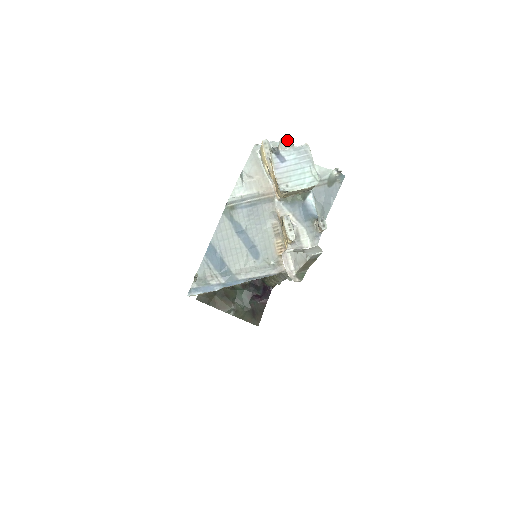
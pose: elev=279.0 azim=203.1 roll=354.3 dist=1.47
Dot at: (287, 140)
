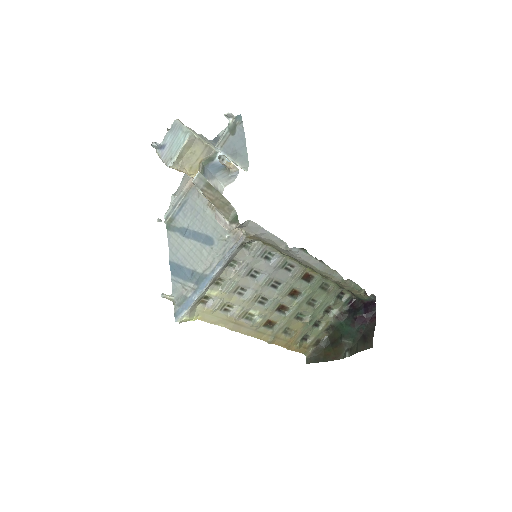
Dot at: occluded
